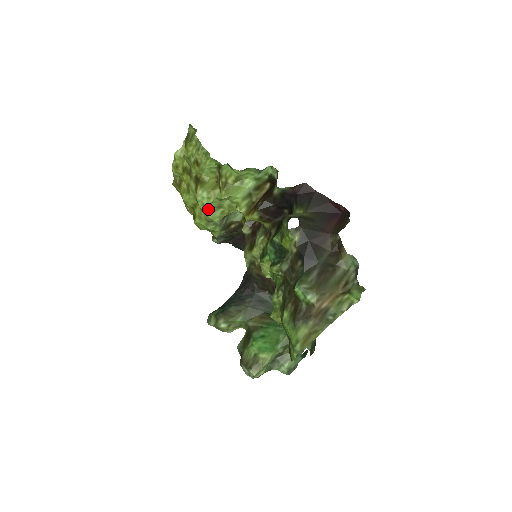
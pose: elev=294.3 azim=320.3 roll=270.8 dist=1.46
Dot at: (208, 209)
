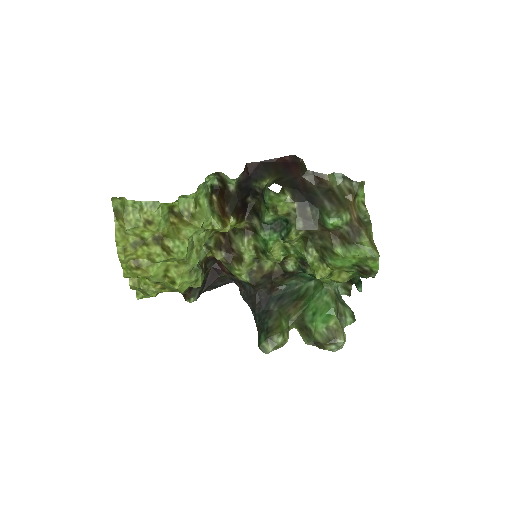
Dot at: (187, 256)
